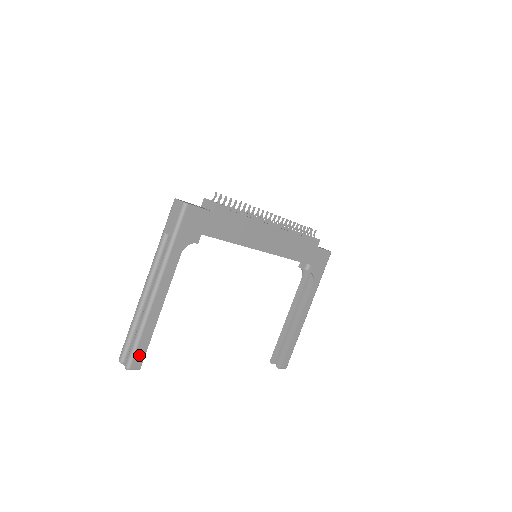
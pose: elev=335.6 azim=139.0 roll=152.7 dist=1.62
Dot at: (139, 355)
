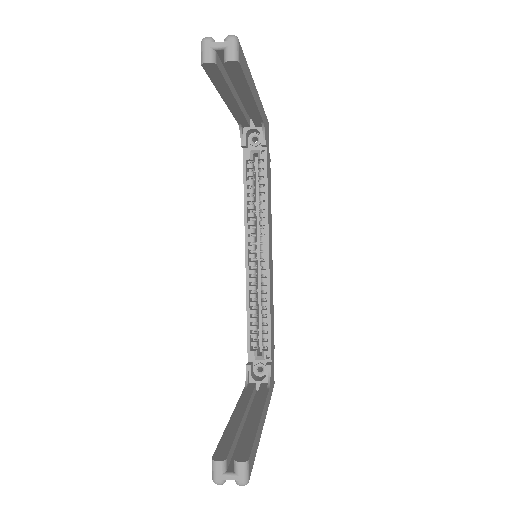
Dot at: (242, 61)
